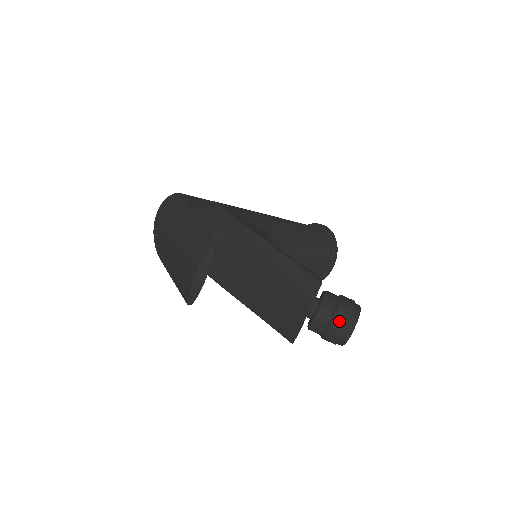
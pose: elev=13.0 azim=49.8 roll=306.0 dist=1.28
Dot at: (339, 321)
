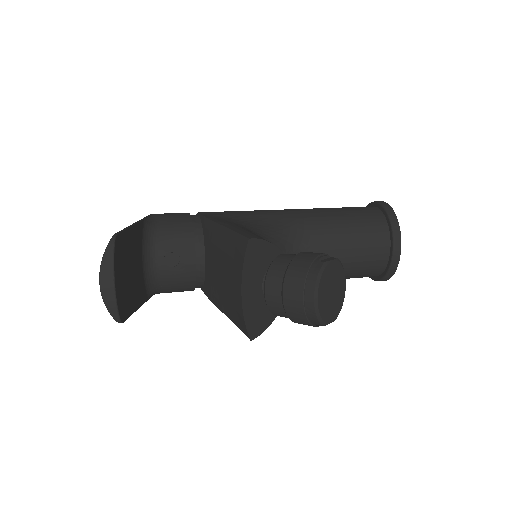
Dot at: (291, 286)
